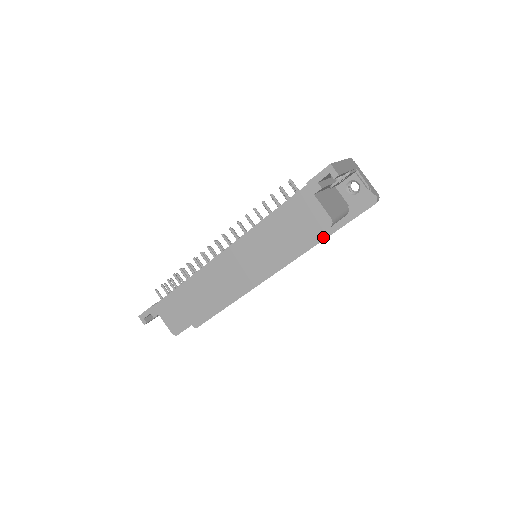
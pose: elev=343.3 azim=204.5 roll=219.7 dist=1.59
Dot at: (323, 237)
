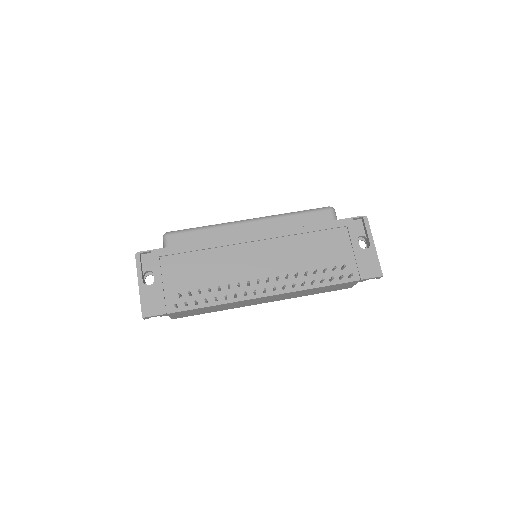
Dot at: occluded
